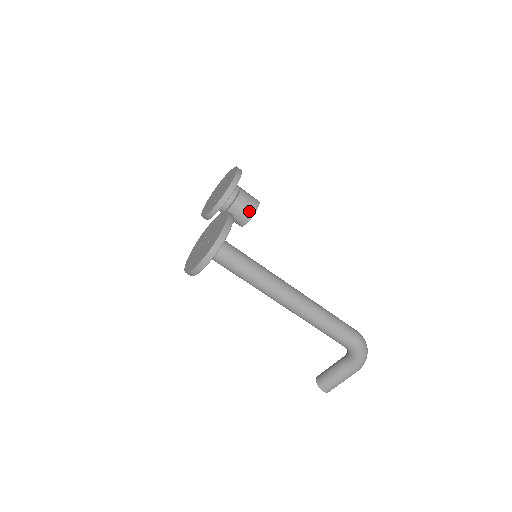
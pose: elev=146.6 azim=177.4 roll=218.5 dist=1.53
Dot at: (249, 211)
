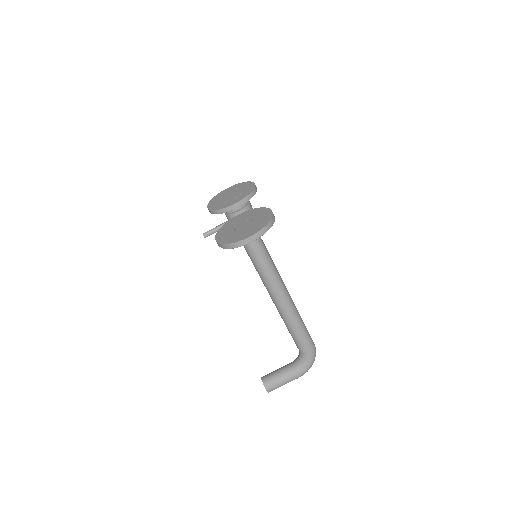
Dot at: occluded
